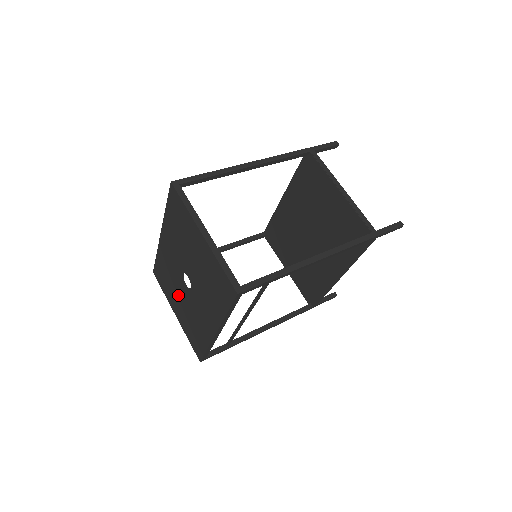
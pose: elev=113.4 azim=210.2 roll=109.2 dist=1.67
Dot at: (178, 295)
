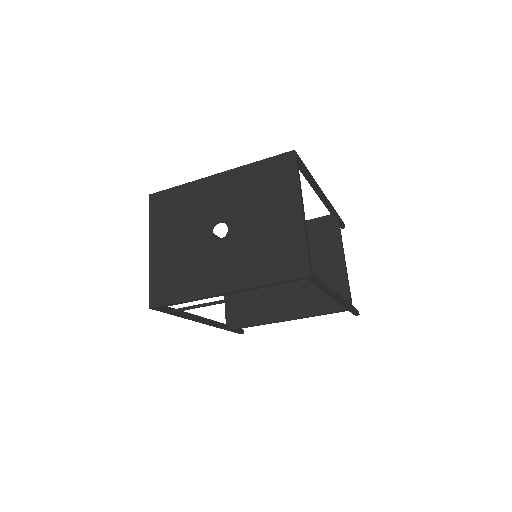
Dot at: (182, 234)
